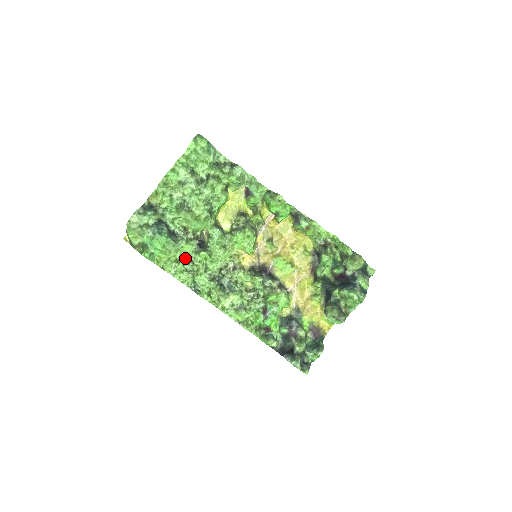
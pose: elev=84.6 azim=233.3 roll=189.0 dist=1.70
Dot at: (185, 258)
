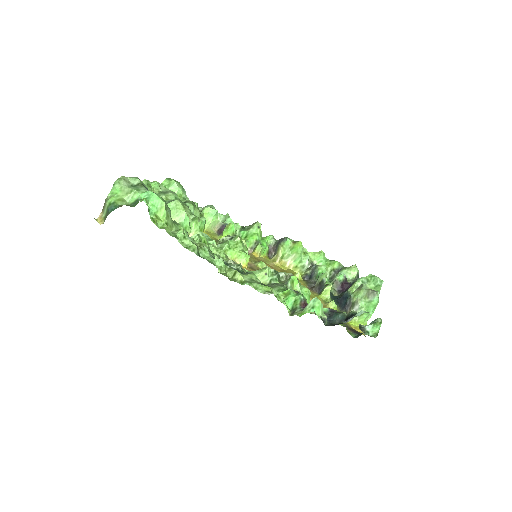
Dot at: occluded
